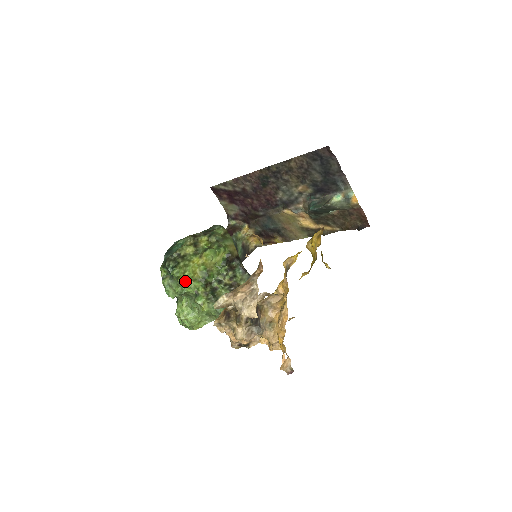
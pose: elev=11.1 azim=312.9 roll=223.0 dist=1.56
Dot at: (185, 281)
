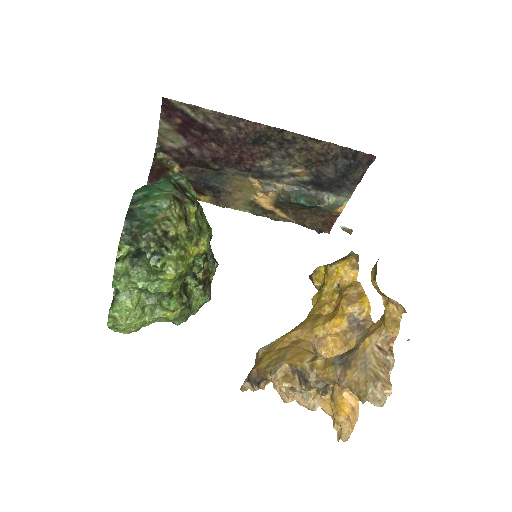
Dot at: (172, 280)
